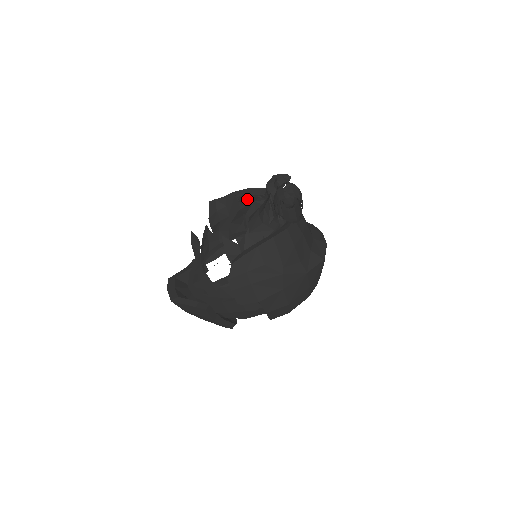
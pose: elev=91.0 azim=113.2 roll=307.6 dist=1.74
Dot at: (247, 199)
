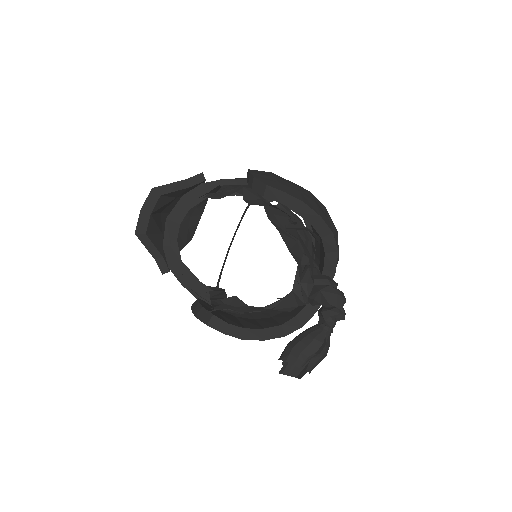
Dot at: (305, 229)
